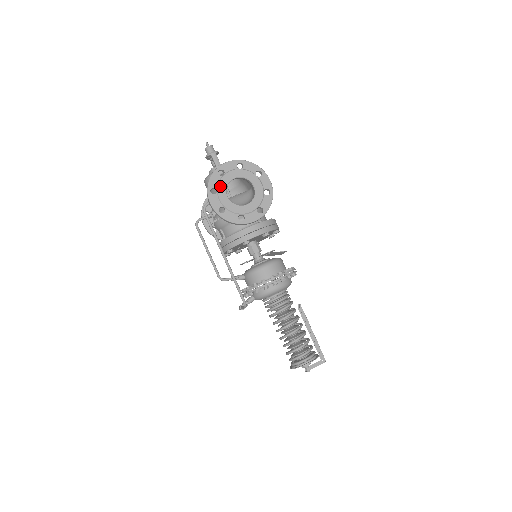
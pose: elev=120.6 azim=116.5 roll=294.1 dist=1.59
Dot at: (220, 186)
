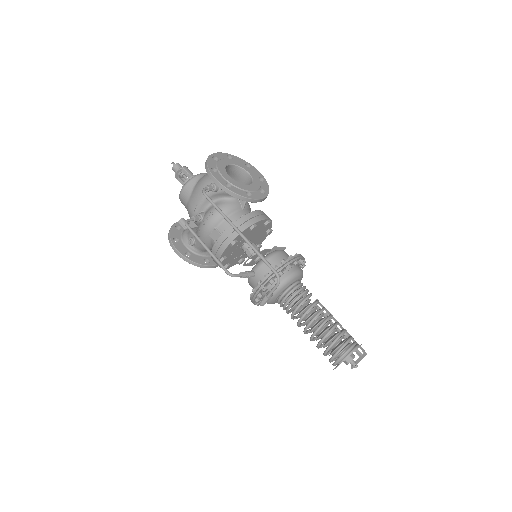
Dot at: (219, 167)
